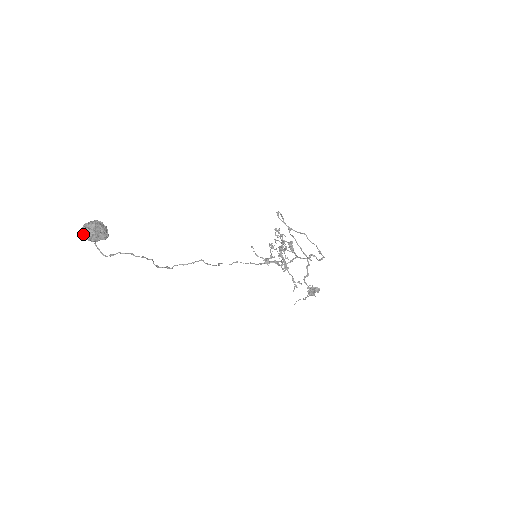
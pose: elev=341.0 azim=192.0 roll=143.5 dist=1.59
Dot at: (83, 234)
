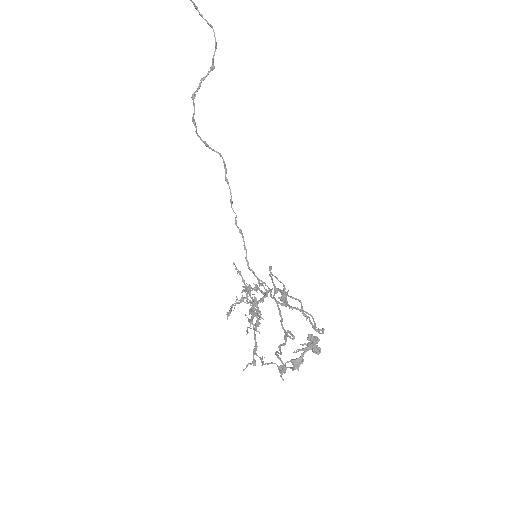
Dot at: out of frame
